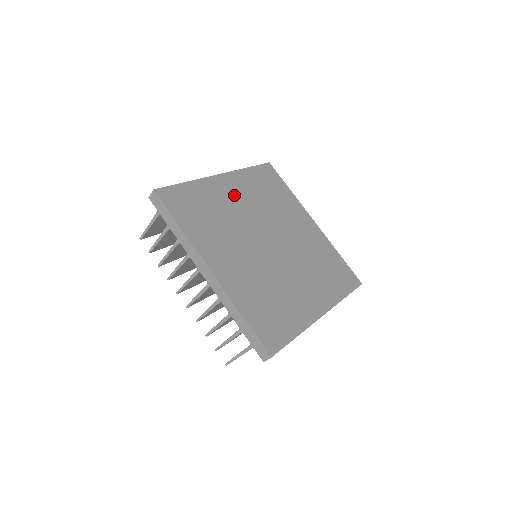
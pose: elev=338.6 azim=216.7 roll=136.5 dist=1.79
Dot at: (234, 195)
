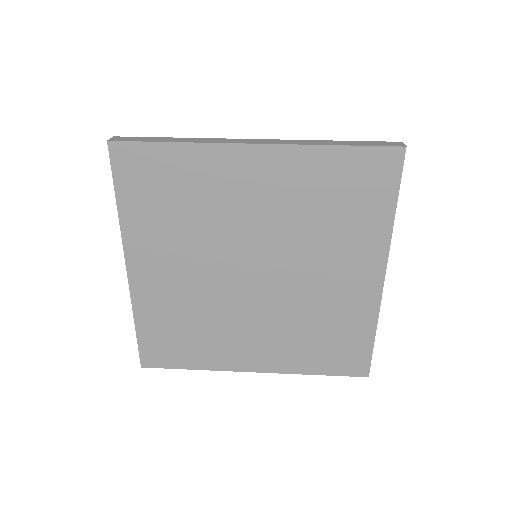
Dot at: (251, 188)
